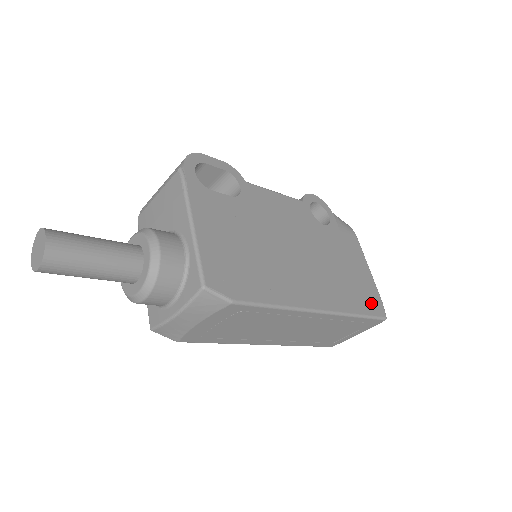
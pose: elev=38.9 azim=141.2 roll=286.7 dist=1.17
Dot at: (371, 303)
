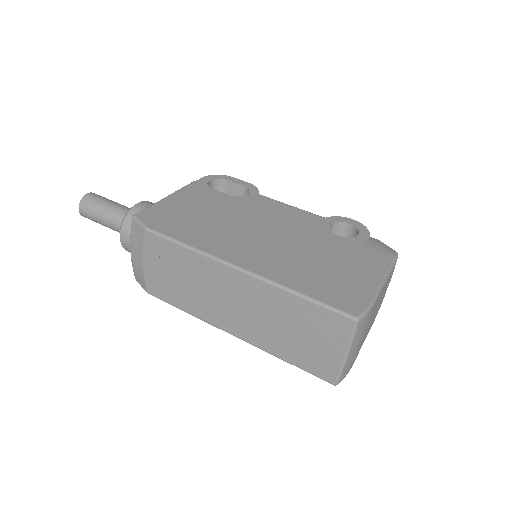
Dot at: (341, 297)
